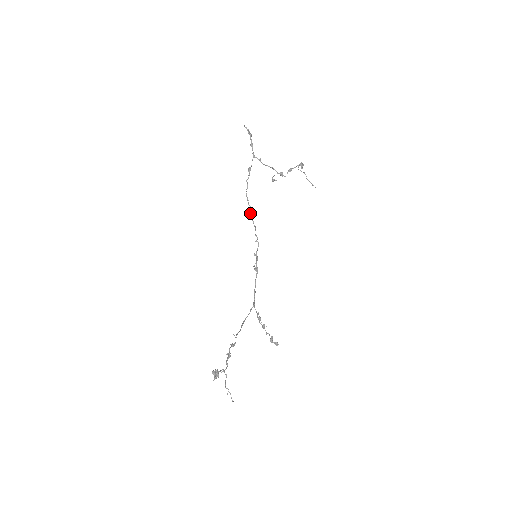
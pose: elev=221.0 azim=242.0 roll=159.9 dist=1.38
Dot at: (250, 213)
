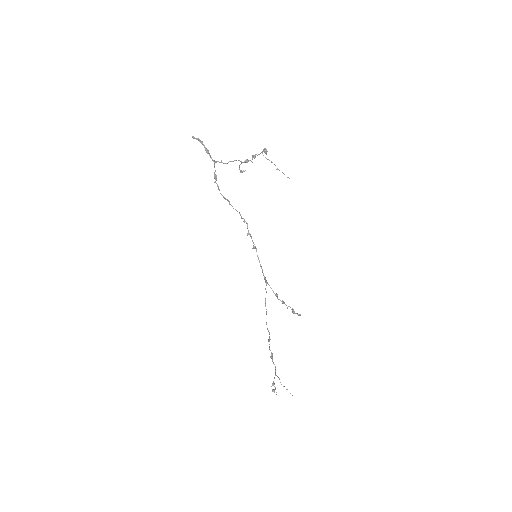
Dot at: occluded
